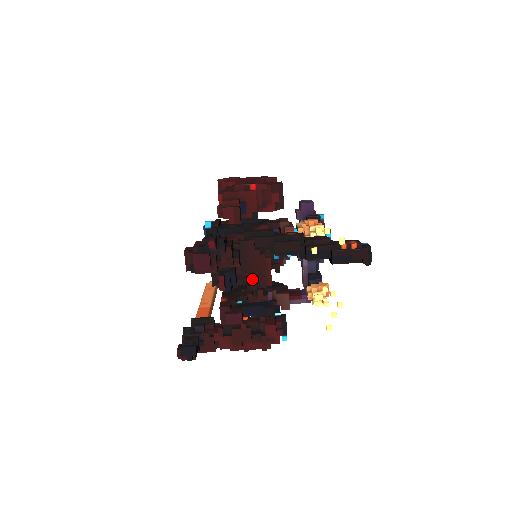
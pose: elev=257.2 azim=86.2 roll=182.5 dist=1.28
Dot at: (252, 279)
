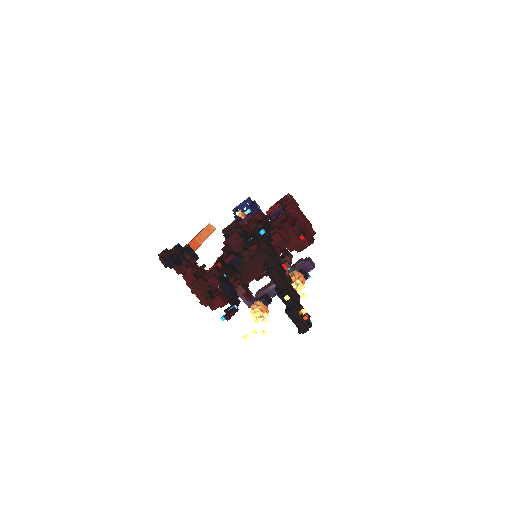
Dot at: (243, 271)
